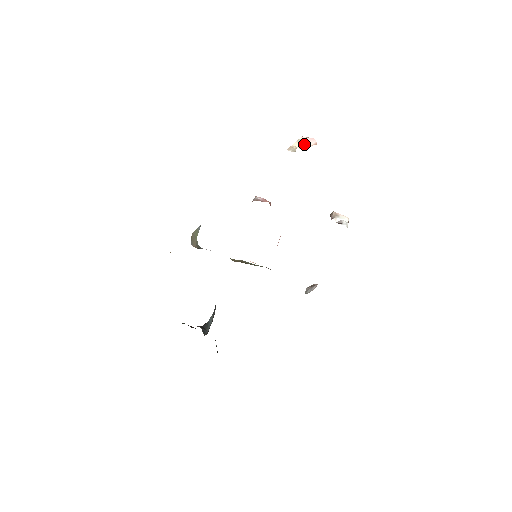
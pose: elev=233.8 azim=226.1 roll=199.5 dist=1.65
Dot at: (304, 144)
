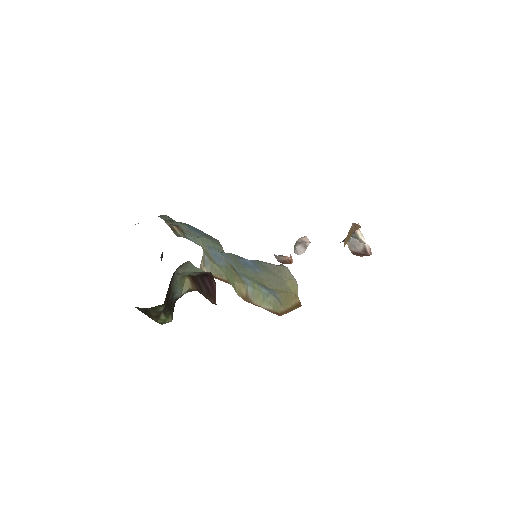
Dot at: occluded
